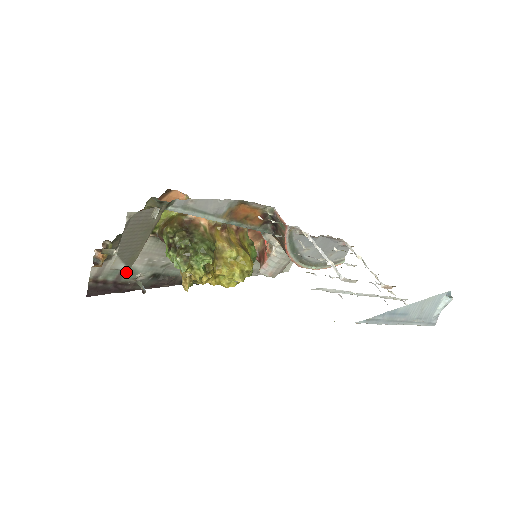
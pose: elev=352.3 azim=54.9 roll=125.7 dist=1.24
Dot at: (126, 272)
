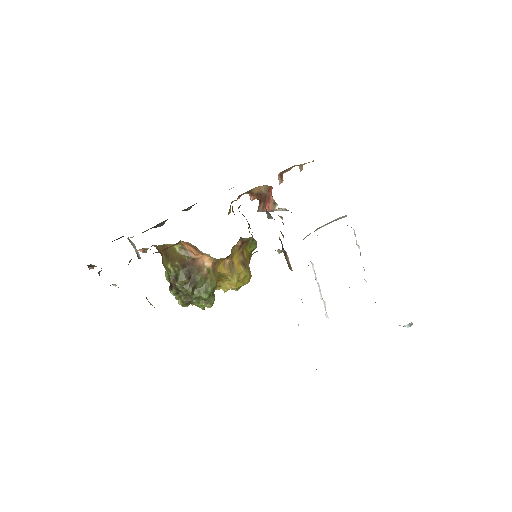
Dot at: occluded
